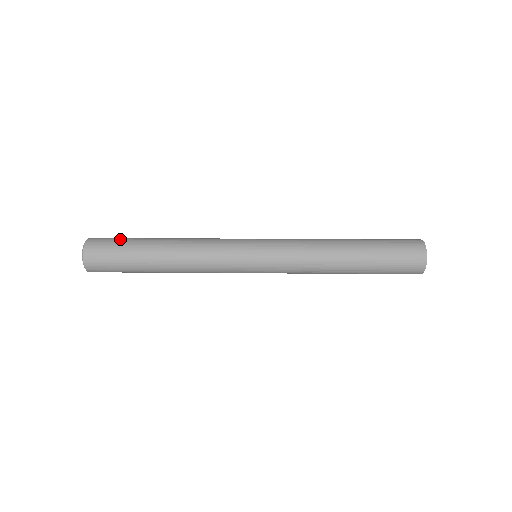
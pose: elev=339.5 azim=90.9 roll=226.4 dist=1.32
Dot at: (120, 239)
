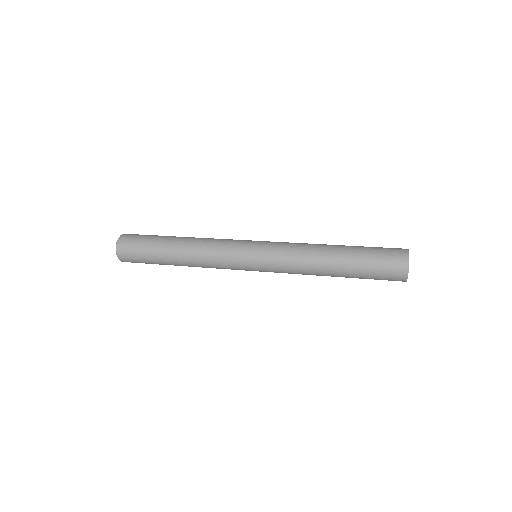
Dot at: (144, 239)
